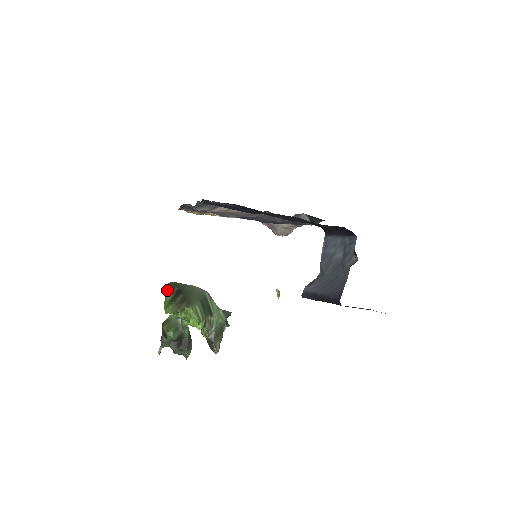
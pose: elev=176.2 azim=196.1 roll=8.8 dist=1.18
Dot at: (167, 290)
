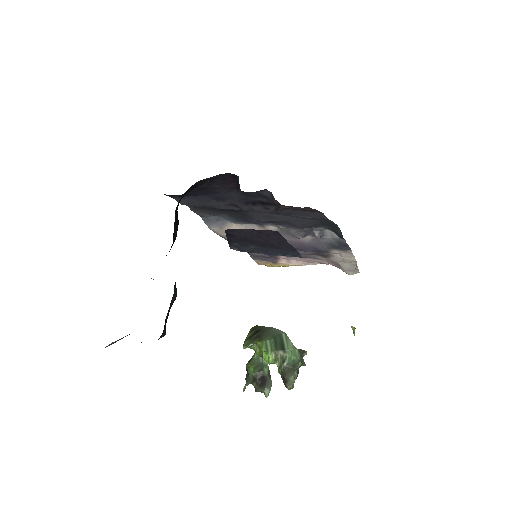
Dot at: (250, 331)
